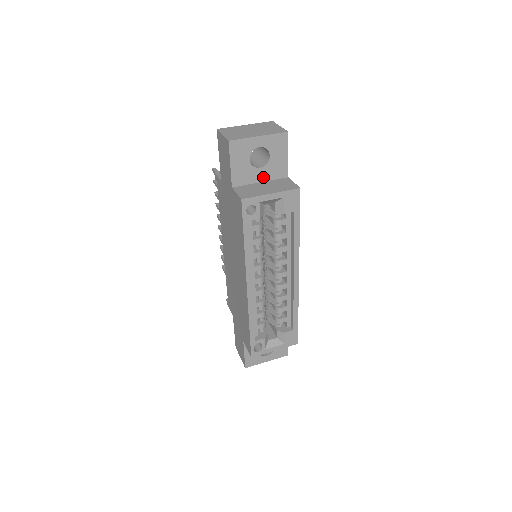
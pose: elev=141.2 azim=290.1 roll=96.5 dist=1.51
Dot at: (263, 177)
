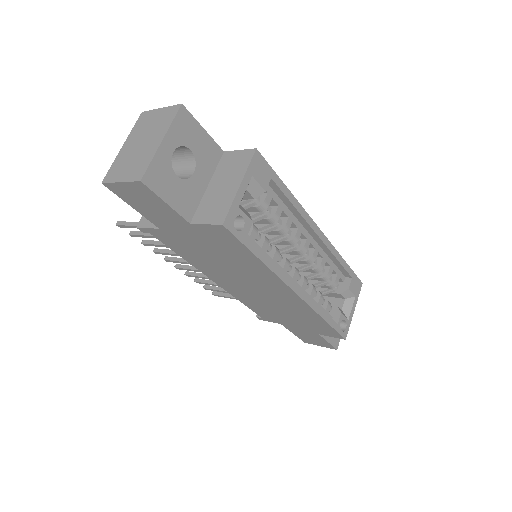
Dot at: (204, 179)
